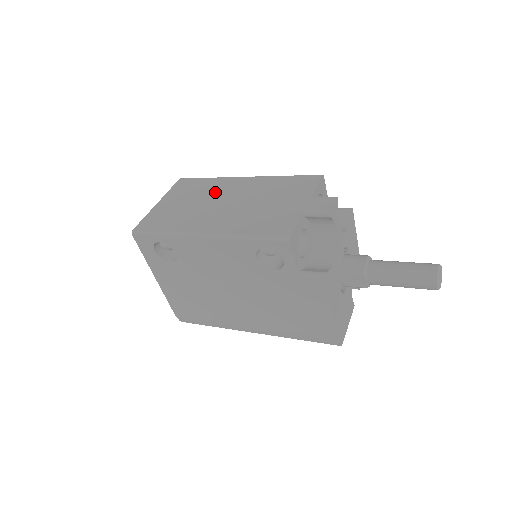
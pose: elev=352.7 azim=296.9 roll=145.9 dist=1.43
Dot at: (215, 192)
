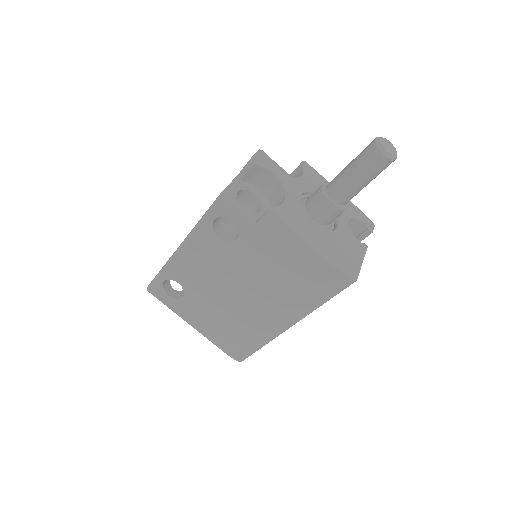
Dot at: occluded
